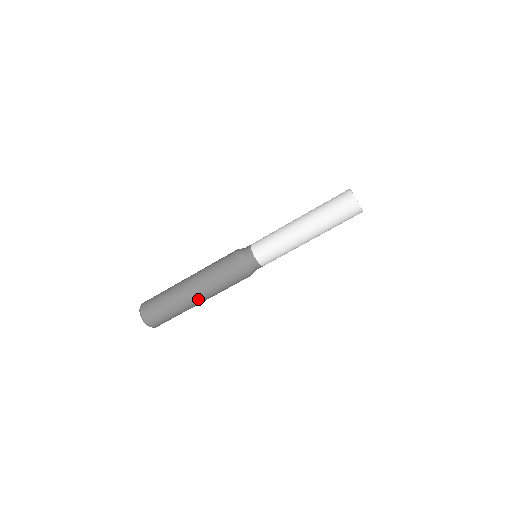
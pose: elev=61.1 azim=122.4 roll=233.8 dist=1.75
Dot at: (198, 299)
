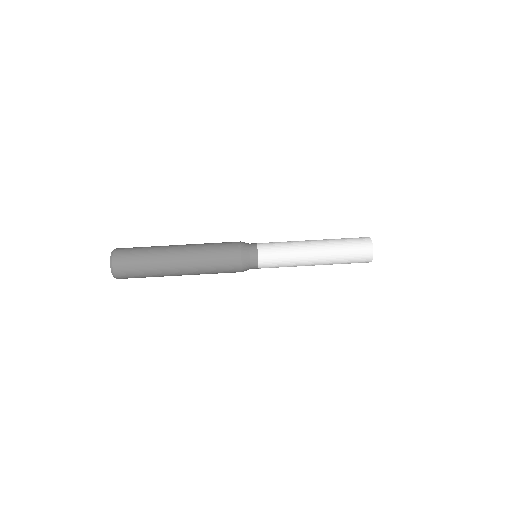
Dot at: (181, 272)
